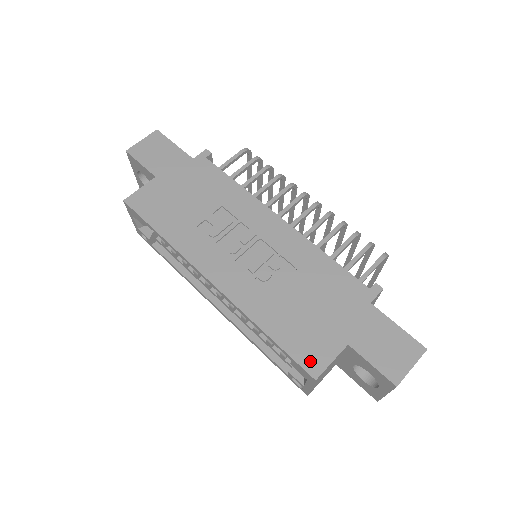
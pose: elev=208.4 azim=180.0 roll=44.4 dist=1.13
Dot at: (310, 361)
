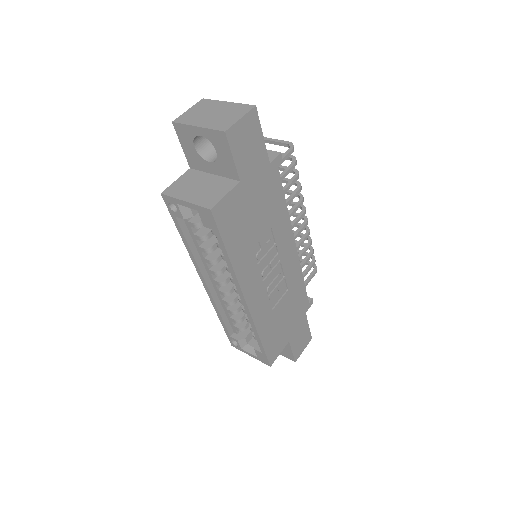
Dot at: (272, 356)
